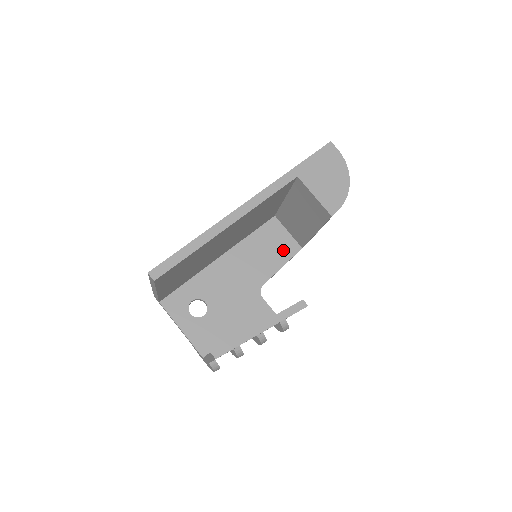
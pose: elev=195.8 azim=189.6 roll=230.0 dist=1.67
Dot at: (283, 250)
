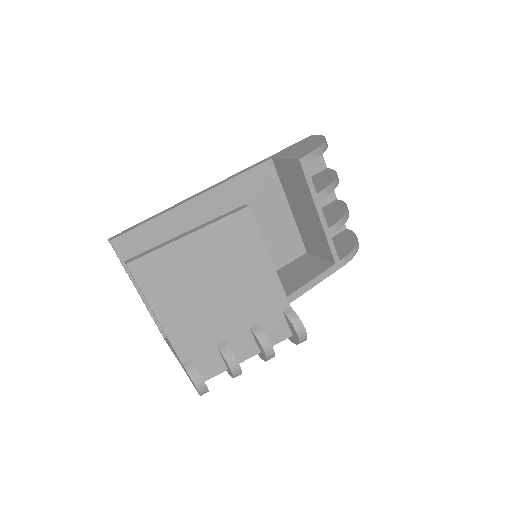
Dot at: (311, 271)
